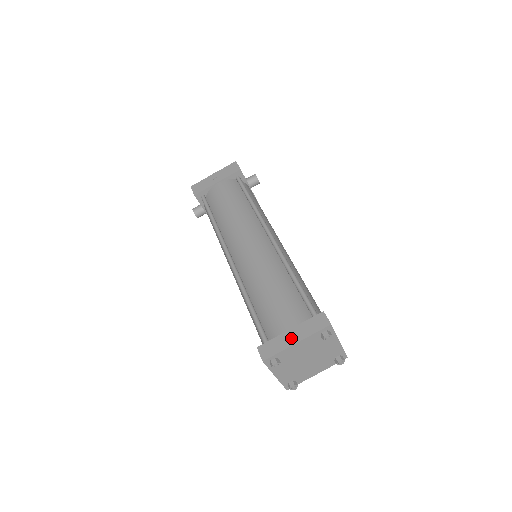
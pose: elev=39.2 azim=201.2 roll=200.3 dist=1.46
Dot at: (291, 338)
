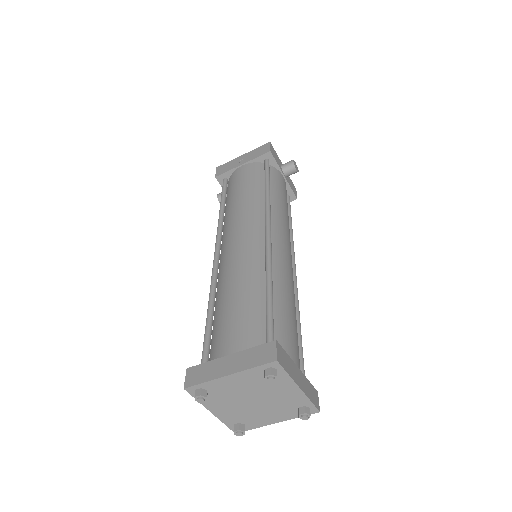
Dot at: (225, 367)
